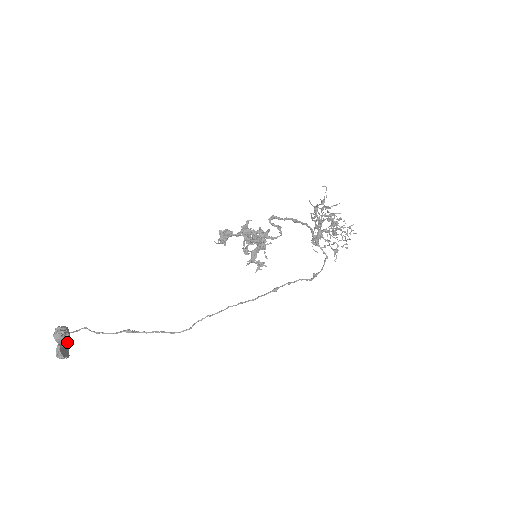
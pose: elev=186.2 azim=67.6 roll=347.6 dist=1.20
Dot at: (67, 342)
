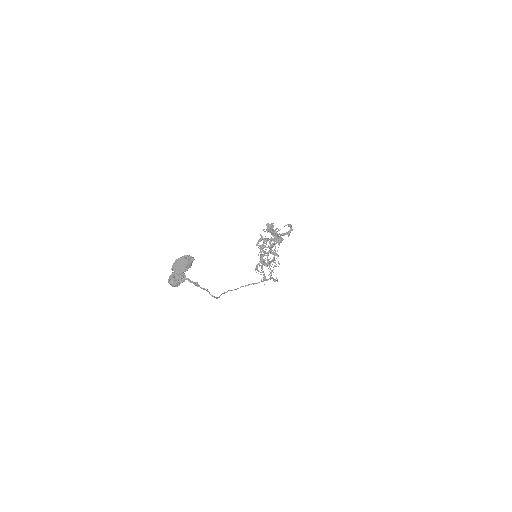
Dot at: (186, 270)
